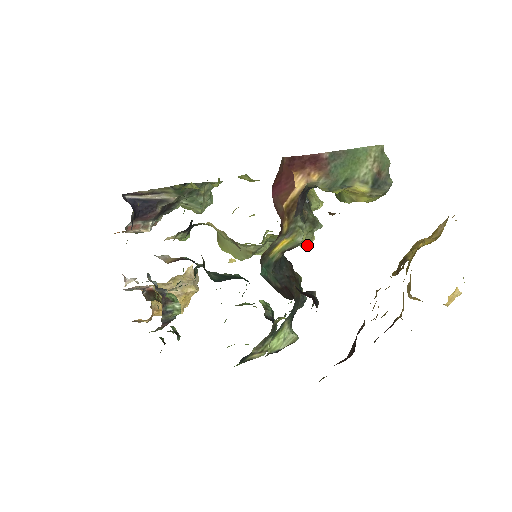
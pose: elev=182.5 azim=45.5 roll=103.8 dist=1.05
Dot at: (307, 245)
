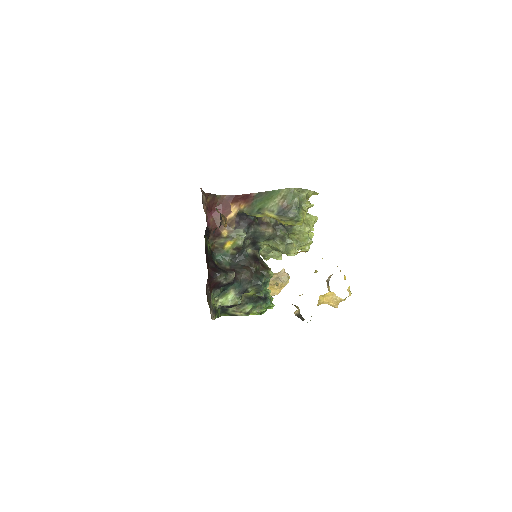
Dot at: (290, 254)
